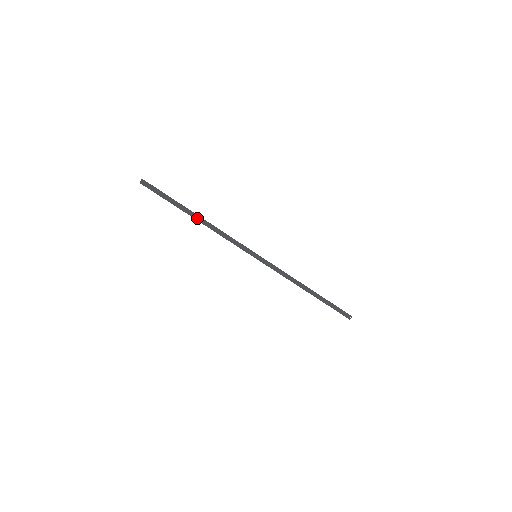
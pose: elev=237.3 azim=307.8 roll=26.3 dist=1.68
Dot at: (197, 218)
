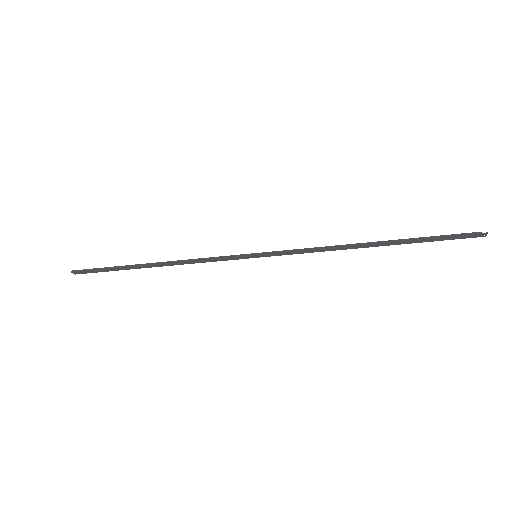
Dot at: (153, 266)
